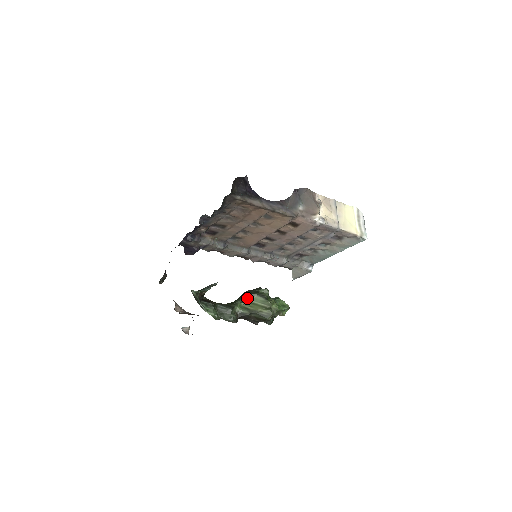
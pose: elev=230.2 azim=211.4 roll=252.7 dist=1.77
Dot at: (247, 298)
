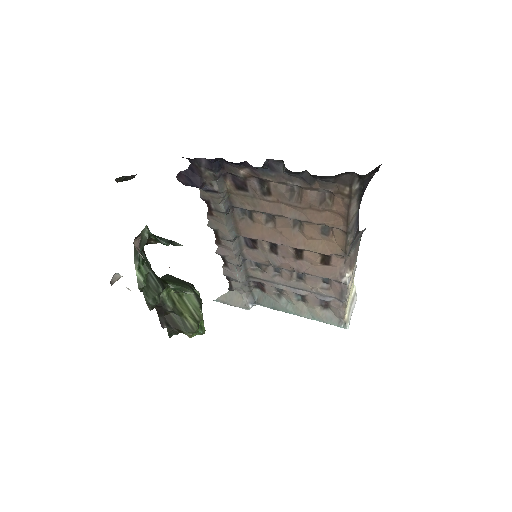
Dot at: (188, 290)
